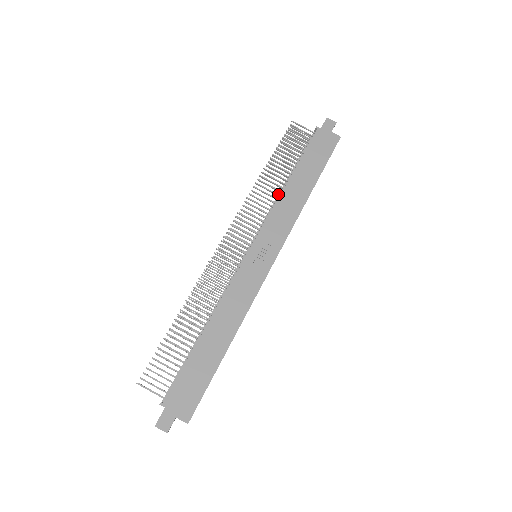
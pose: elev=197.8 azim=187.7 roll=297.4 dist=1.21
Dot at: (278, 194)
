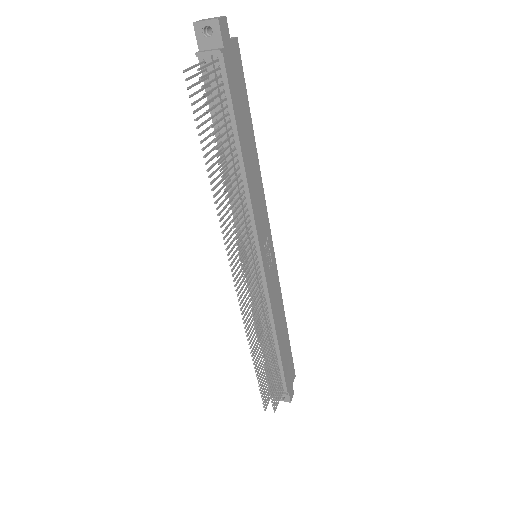
Dot at: (242, 187)
